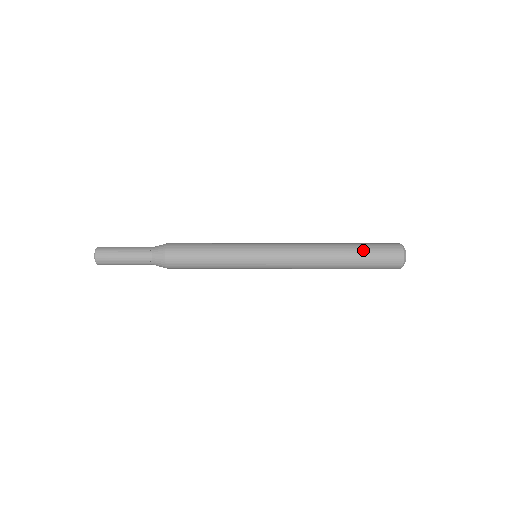
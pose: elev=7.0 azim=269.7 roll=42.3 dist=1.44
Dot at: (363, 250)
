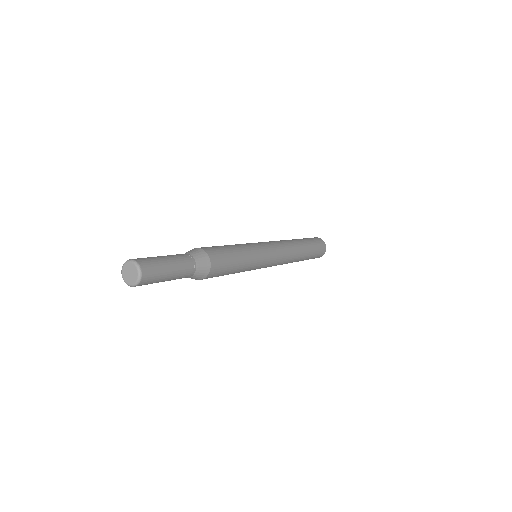
Dot at: (305, 239)
